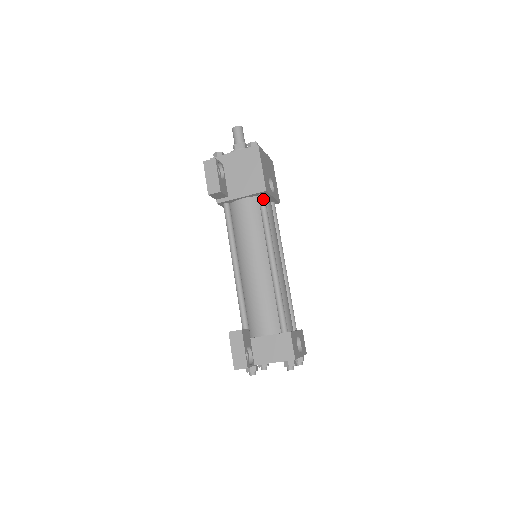
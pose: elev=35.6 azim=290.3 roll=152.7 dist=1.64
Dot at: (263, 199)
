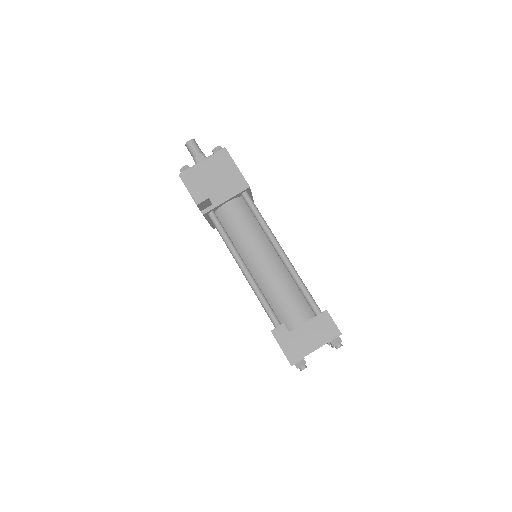
Dot at: (248, 196)
